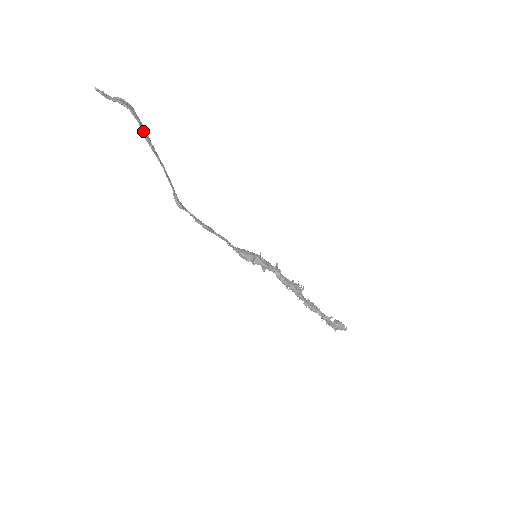
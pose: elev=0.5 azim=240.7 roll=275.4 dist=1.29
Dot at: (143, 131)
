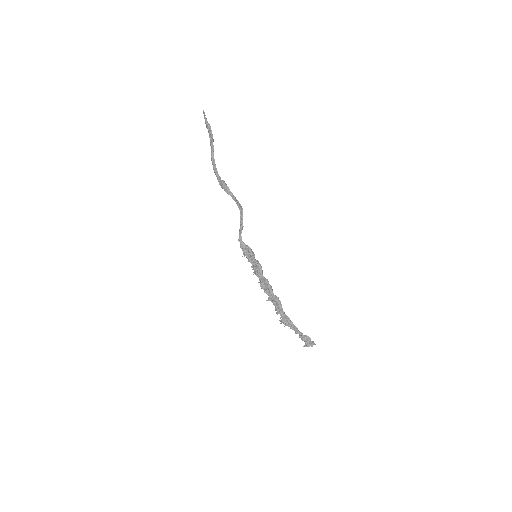
Dot at: (213, 145)
